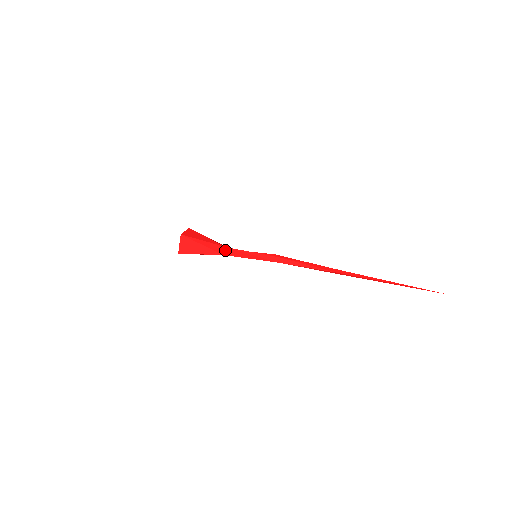
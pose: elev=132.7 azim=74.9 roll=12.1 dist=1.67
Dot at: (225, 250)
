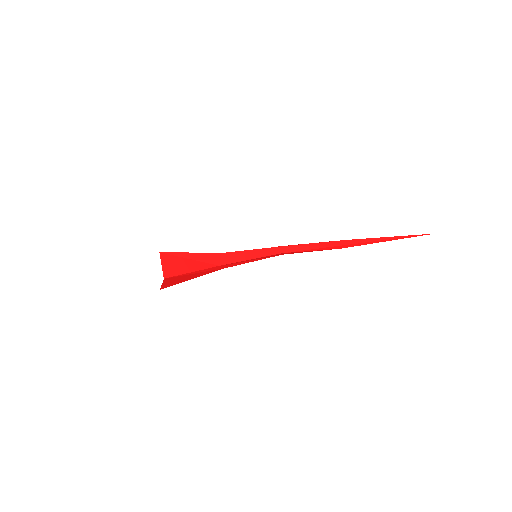
Dot at: (220, 258)
